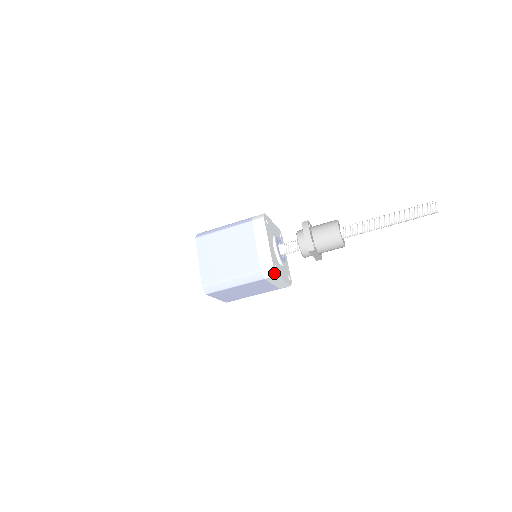
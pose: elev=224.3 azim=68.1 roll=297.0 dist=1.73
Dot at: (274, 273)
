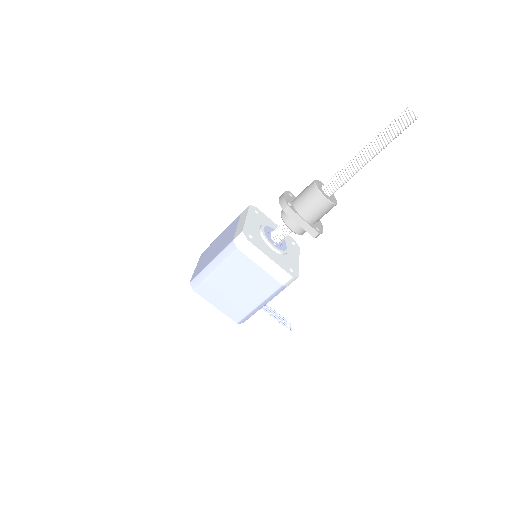
Dot at: (244, 238)
